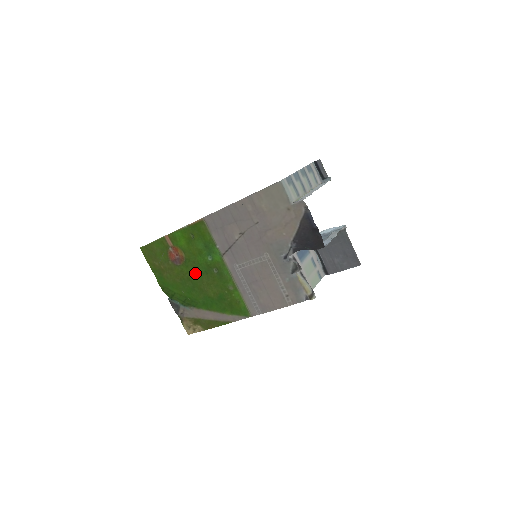
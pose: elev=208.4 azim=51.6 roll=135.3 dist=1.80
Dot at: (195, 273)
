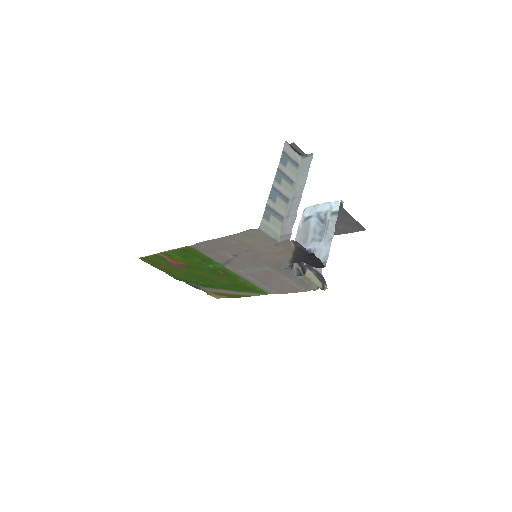
Dot at: (202, 273)
